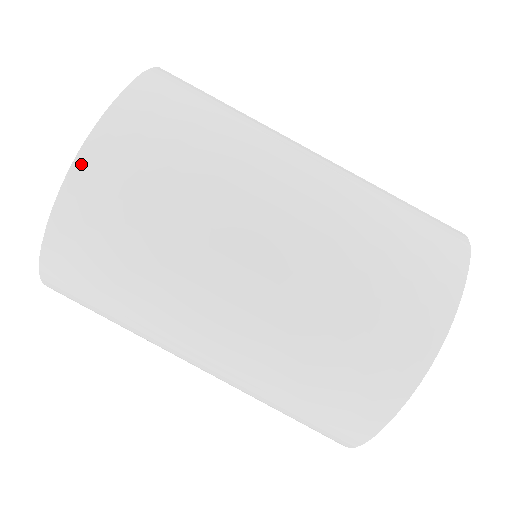
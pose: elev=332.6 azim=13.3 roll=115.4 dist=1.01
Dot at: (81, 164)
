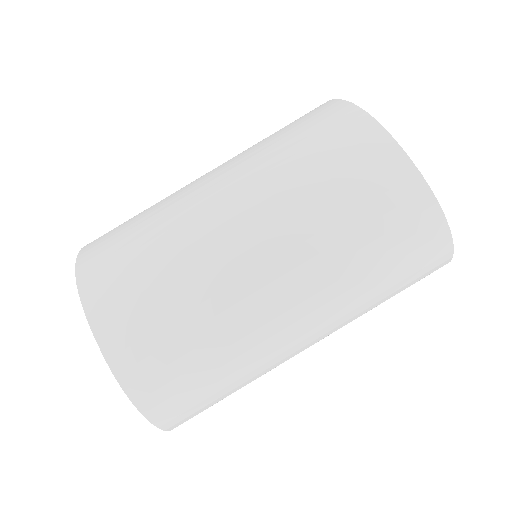
Dot at: (83, 285)
